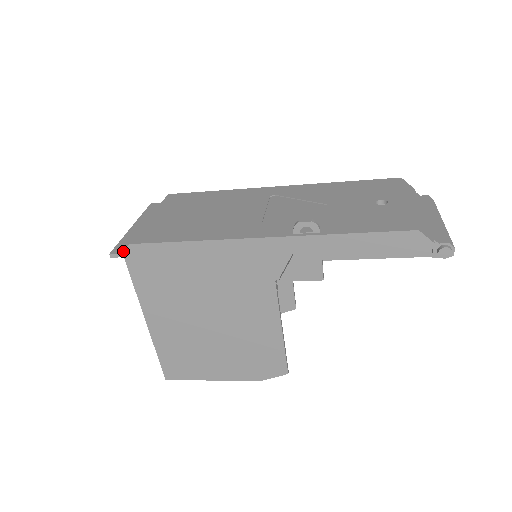
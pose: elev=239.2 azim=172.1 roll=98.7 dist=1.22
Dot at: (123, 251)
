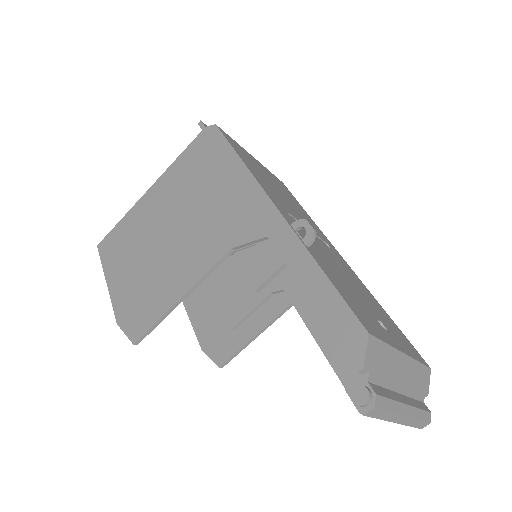
Dot at: occluded
